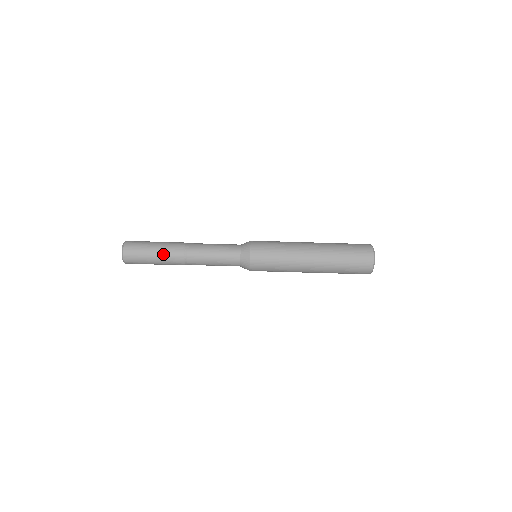
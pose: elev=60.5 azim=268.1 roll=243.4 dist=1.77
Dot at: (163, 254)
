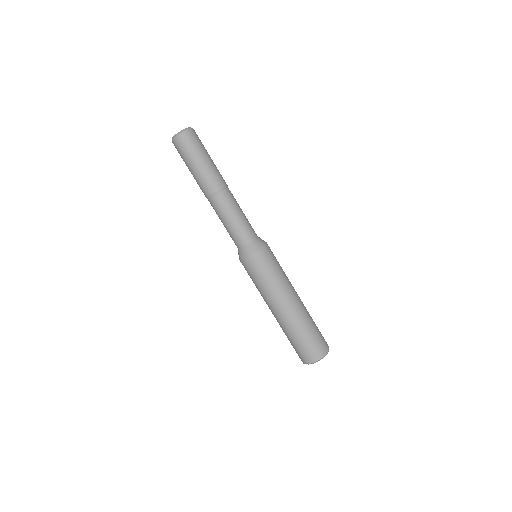
Dot at: (215, 166)
